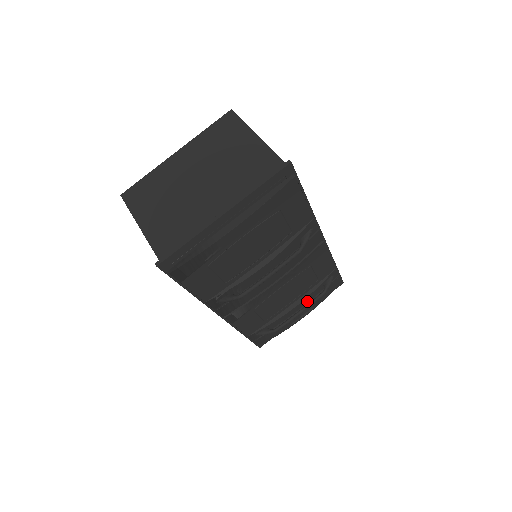
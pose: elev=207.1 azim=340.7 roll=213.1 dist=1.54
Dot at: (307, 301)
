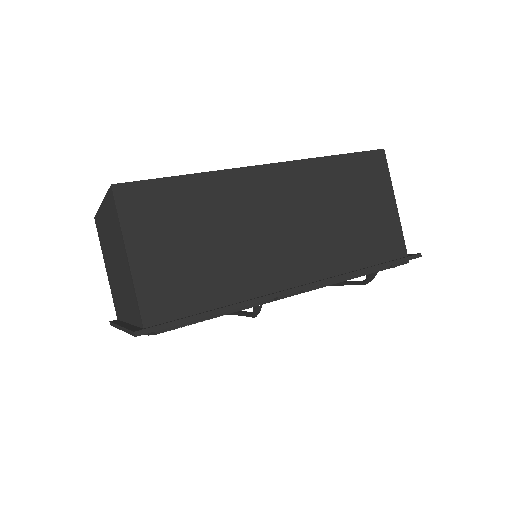
Dot at: occluded
